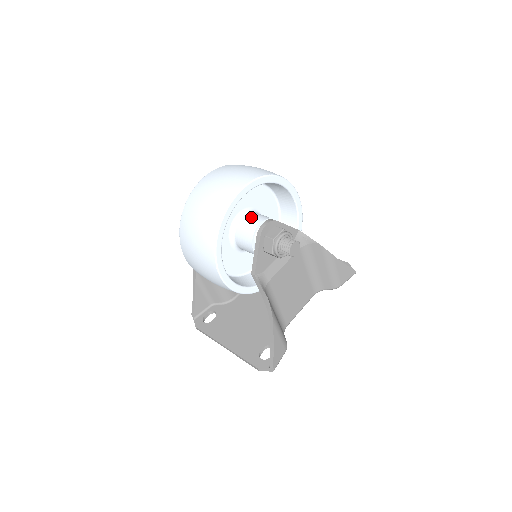
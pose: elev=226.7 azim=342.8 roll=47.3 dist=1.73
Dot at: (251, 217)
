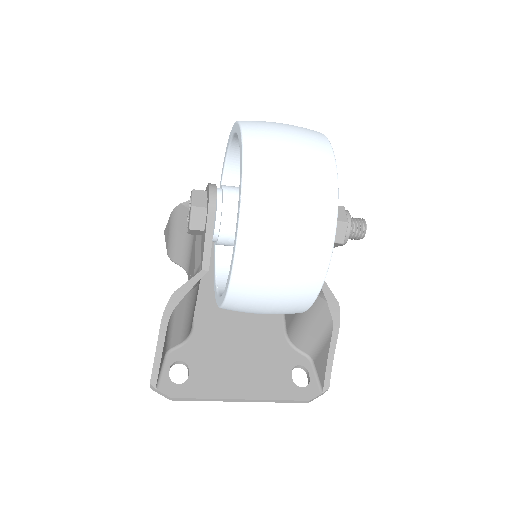
Dot at: occluded
